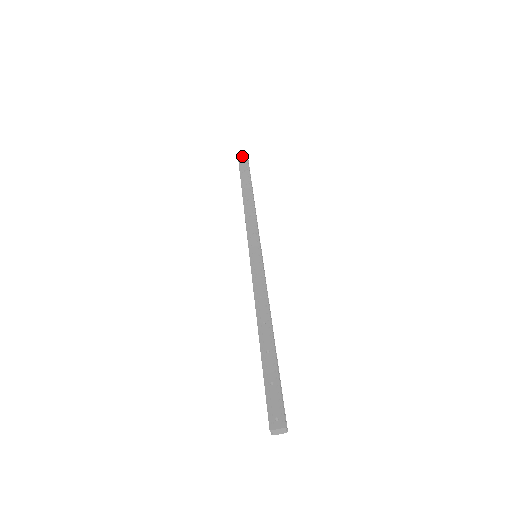
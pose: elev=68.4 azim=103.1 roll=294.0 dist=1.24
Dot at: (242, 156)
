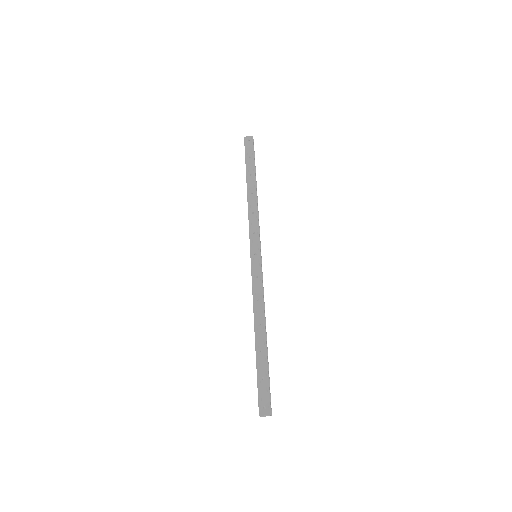
Dot at: (248, 138)
